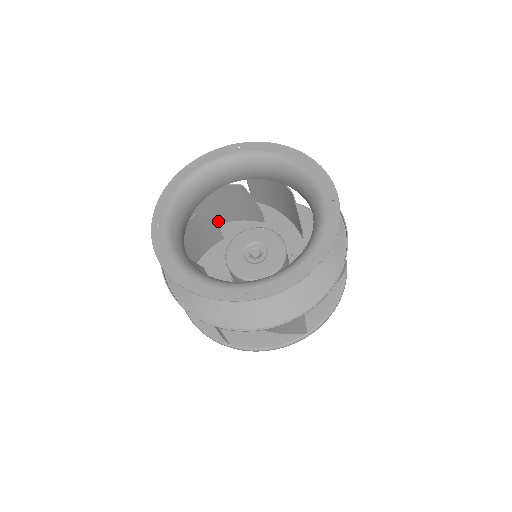
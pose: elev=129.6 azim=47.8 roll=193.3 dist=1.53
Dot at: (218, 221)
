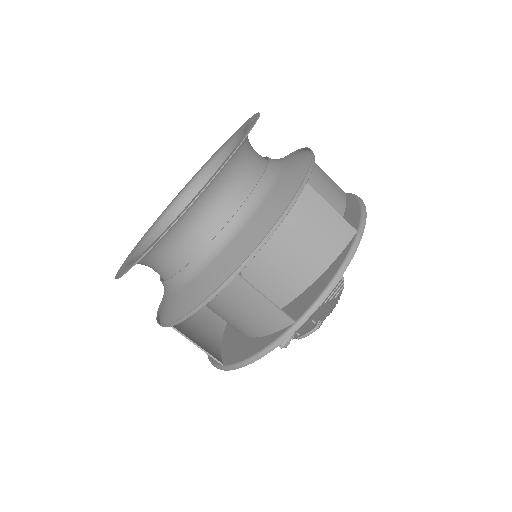
Dot at: occluded
